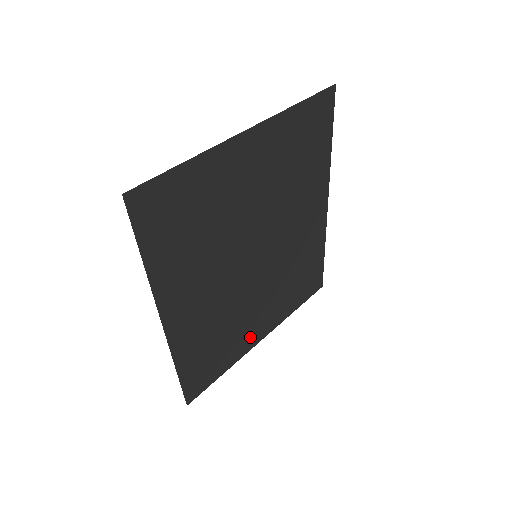
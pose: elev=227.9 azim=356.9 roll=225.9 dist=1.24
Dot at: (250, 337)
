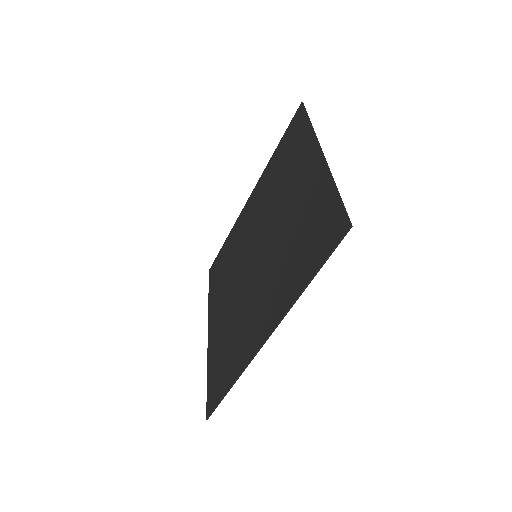
Dot at: (215, 334)
